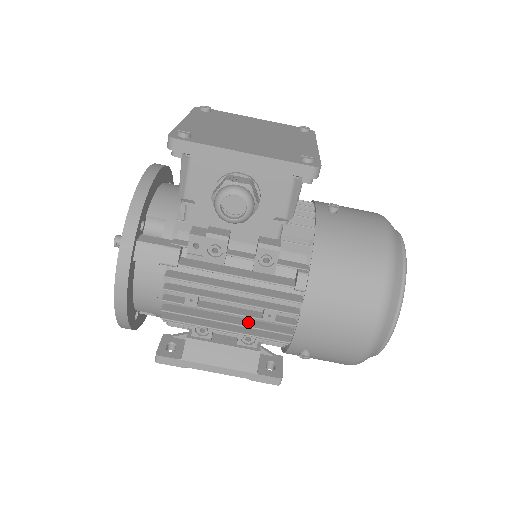
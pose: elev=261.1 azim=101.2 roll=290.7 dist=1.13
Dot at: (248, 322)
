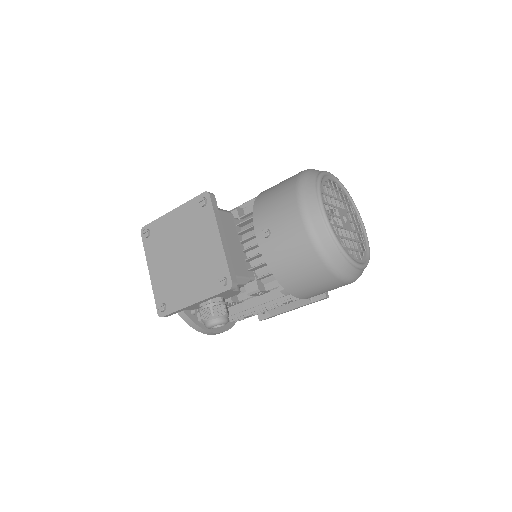
Dot at: occluded
